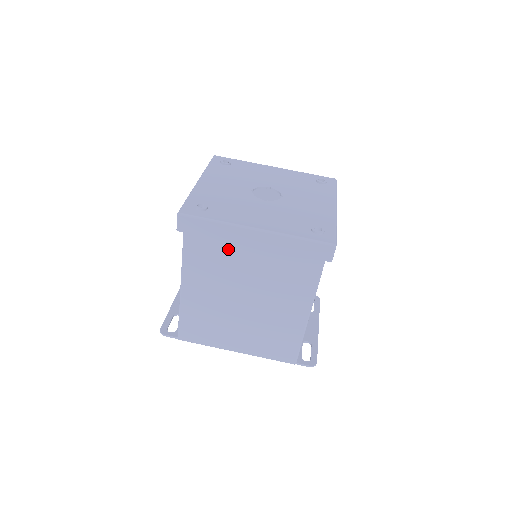
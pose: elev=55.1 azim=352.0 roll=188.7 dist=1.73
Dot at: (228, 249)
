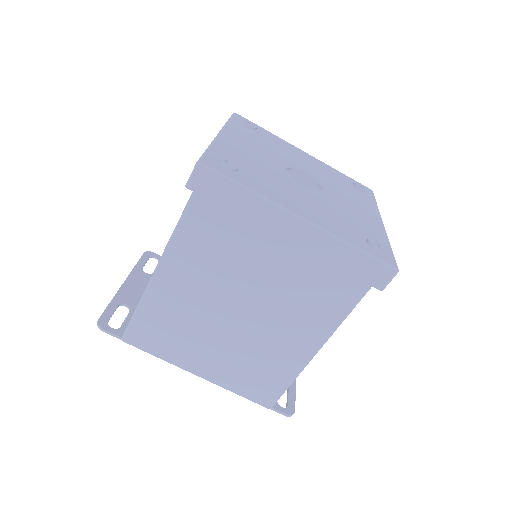
Dot at: (247, 235)
